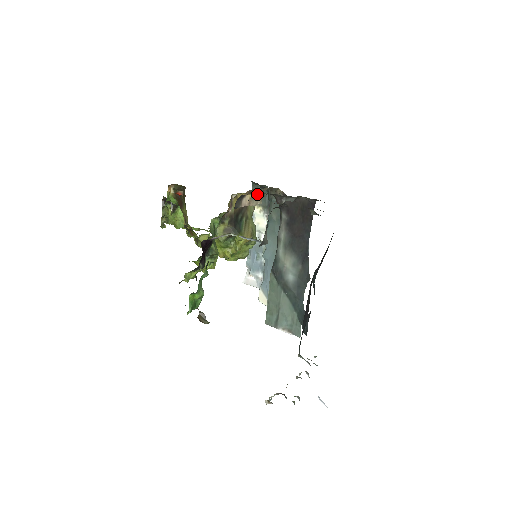
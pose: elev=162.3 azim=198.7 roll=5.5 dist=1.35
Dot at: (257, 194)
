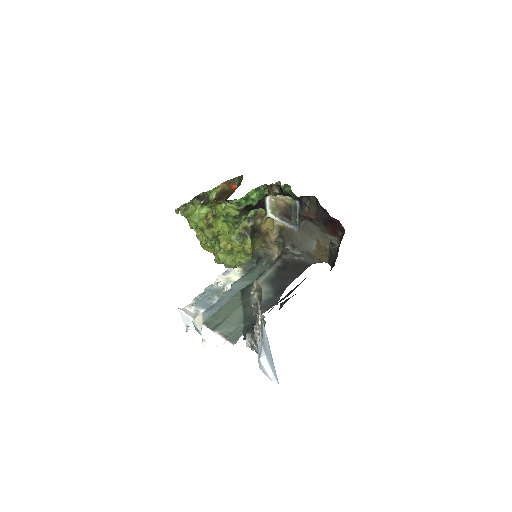
Dot at: (280, 230)
